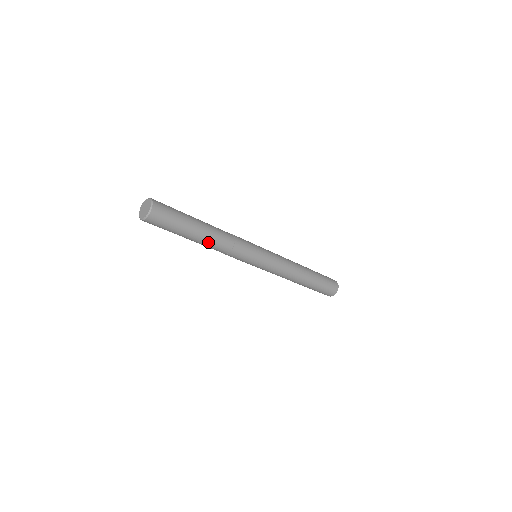
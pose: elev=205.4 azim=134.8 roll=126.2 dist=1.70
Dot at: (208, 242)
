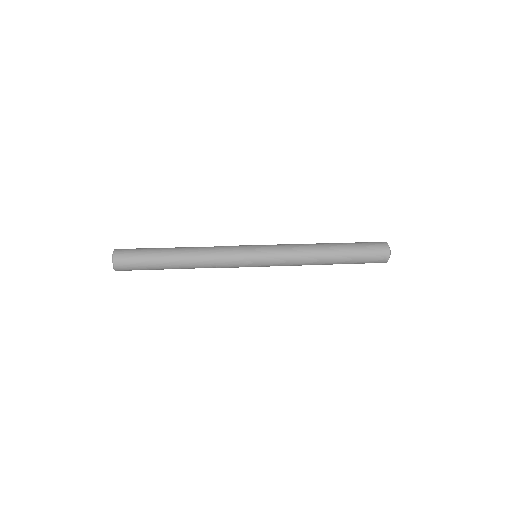
Dot at: (186, 264)
